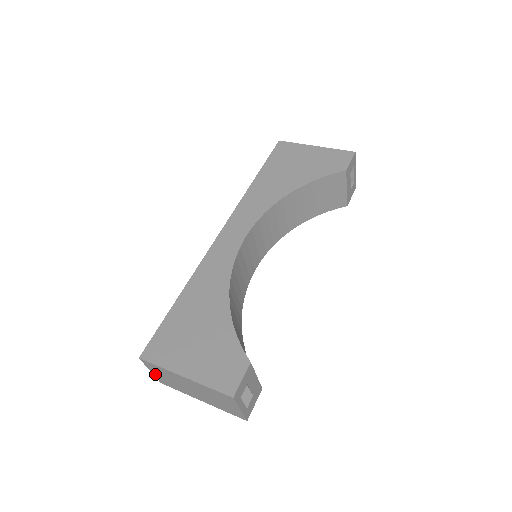
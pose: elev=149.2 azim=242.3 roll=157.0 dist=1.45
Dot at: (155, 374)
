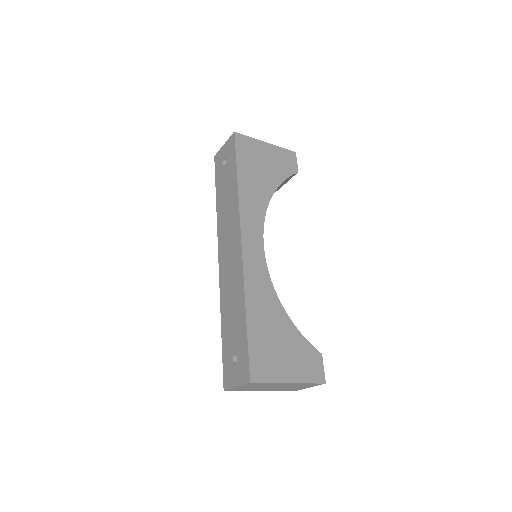
Dot at: (238, 387)
